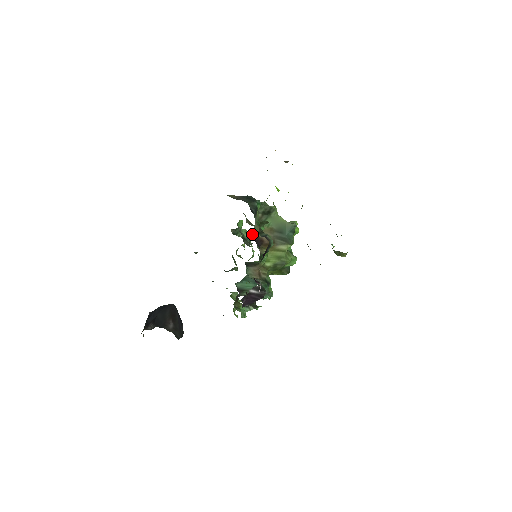
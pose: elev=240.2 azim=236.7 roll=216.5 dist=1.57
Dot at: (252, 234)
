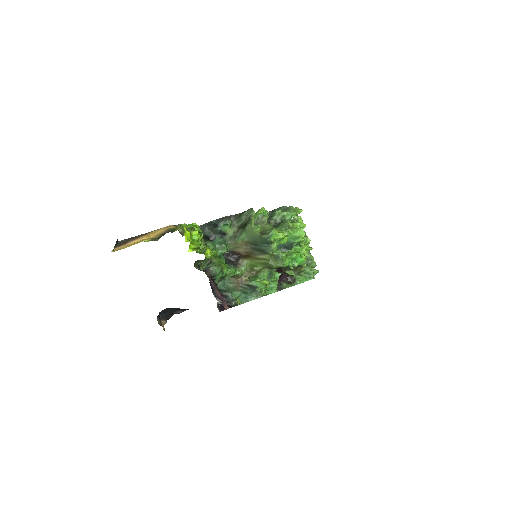
Dot at: occluded
